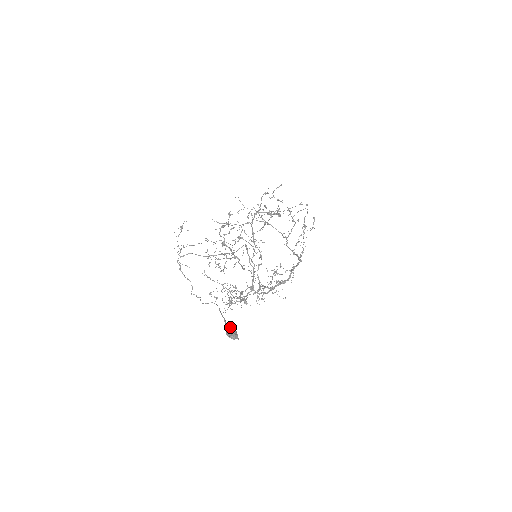
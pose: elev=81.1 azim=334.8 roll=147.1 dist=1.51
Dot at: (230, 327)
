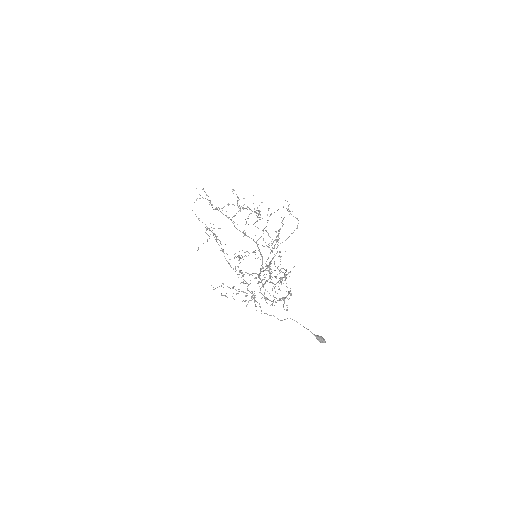
Dot at: (318, 335)
